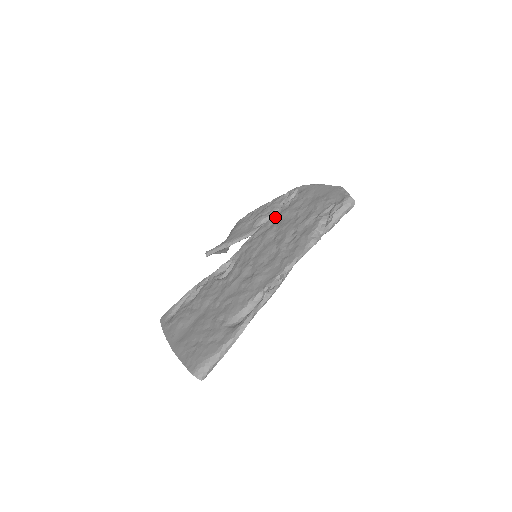
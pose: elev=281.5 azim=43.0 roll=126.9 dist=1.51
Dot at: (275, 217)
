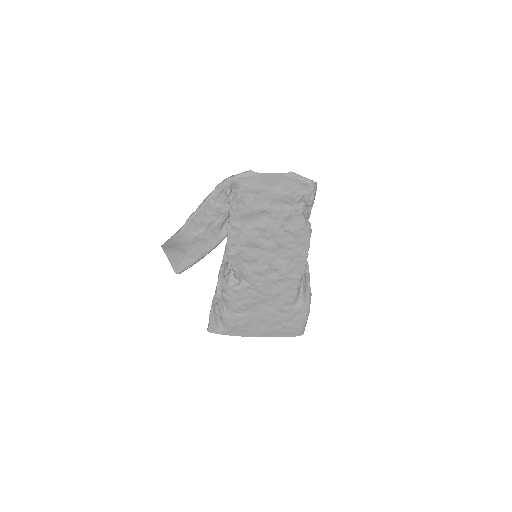
Dot at: (237, 220)
